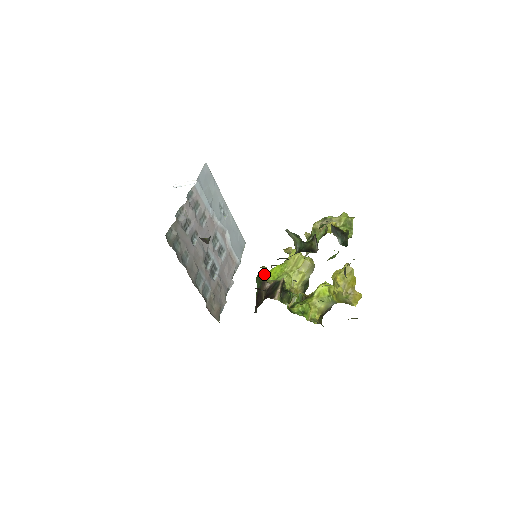
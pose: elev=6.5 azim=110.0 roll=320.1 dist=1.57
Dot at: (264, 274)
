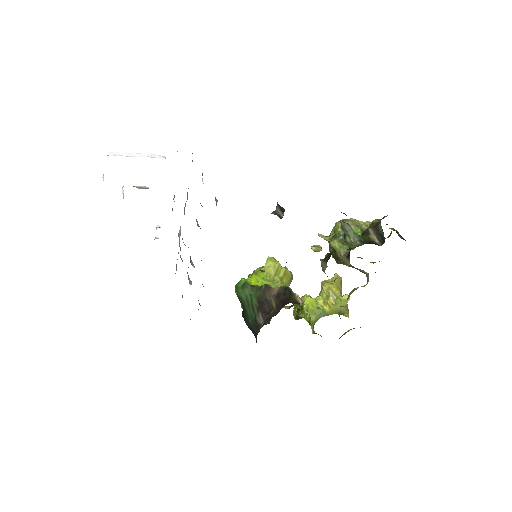
Dot at: occluded
